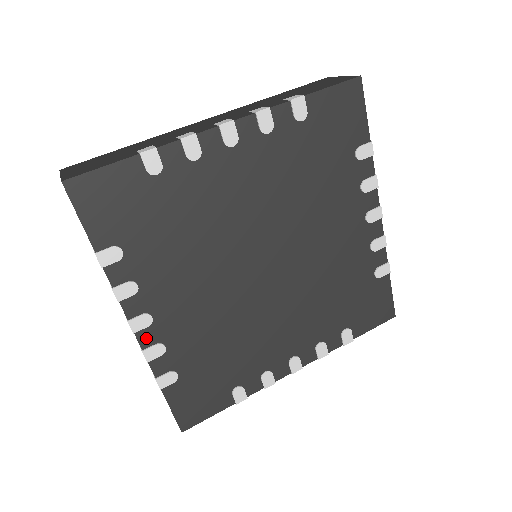
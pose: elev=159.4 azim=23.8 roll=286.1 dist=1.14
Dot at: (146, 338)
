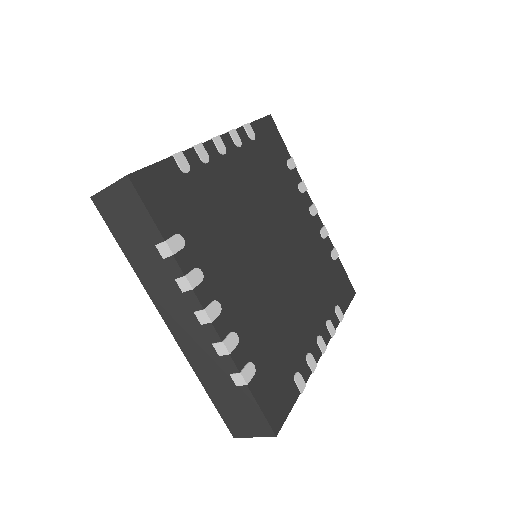
Dot at: (221, 328)
